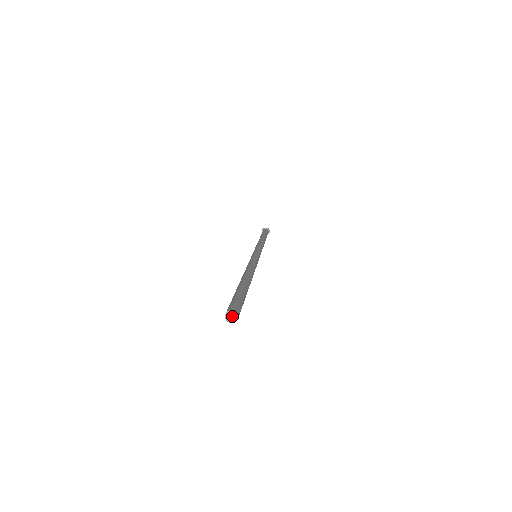
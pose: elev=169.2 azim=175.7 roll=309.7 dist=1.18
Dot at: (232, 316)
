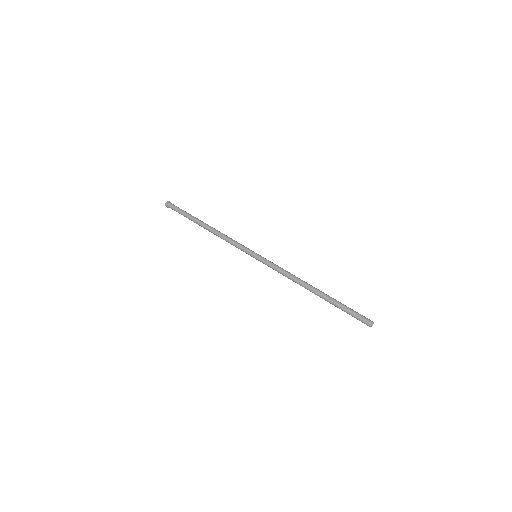
Dot at: (365, 323)
